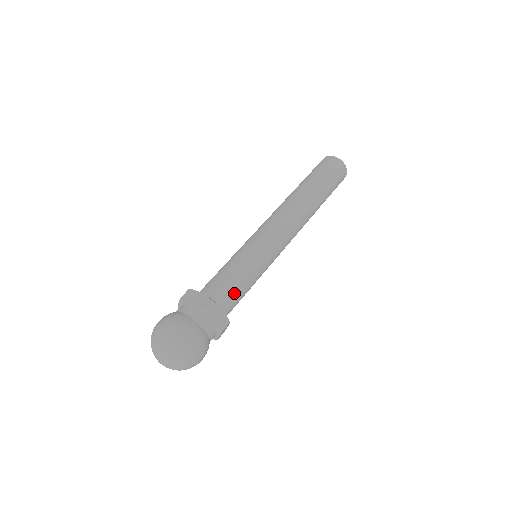
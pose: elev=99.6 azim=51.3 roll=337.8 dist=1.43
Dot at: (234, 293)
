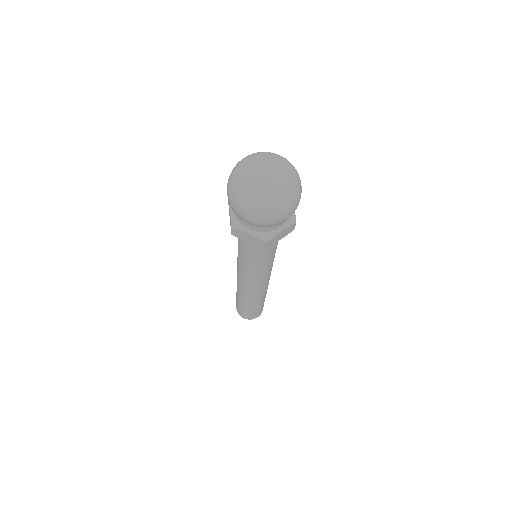
Dot at: occluded
